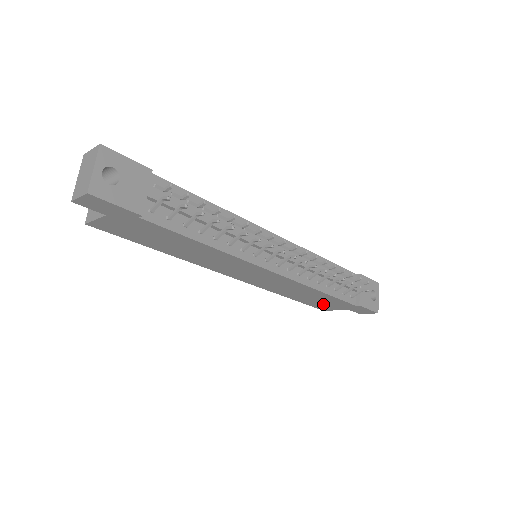
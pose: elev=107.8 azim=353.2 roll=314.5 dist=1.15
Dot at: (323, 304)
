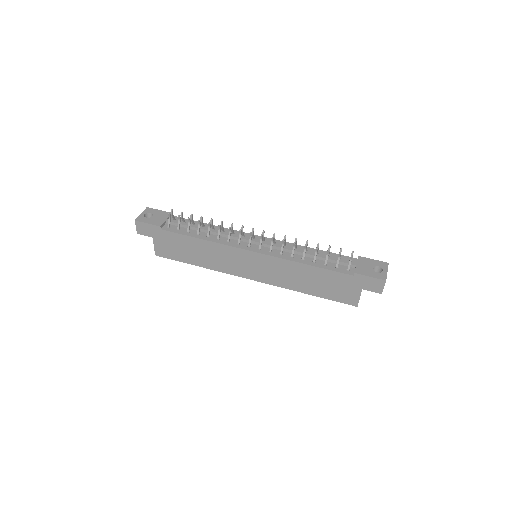
Dot at: (338, 291)
